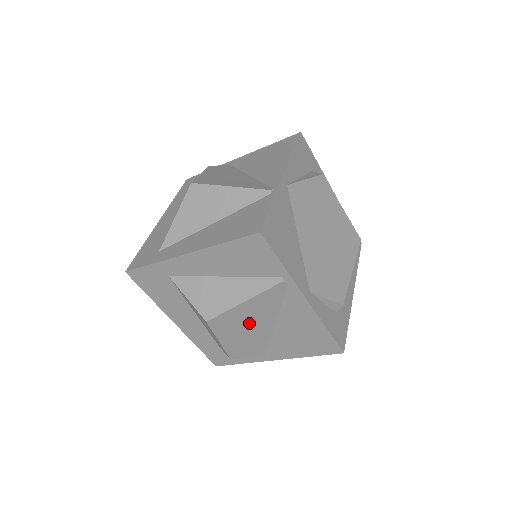
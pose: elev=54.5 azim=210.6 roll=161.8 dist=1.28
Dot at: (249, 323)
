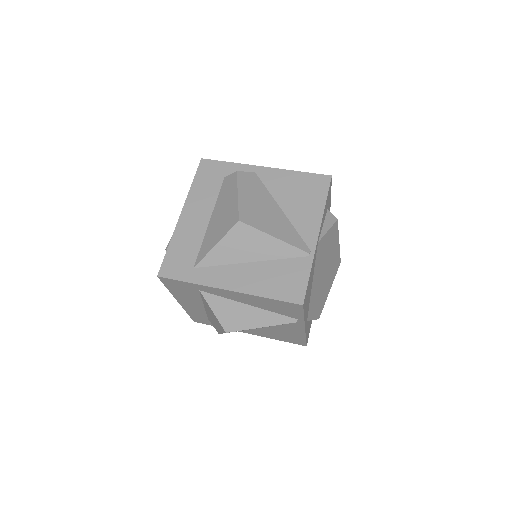
Dot at: occluded
